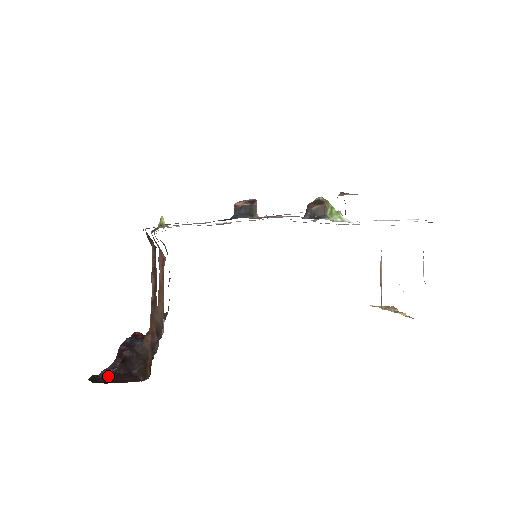
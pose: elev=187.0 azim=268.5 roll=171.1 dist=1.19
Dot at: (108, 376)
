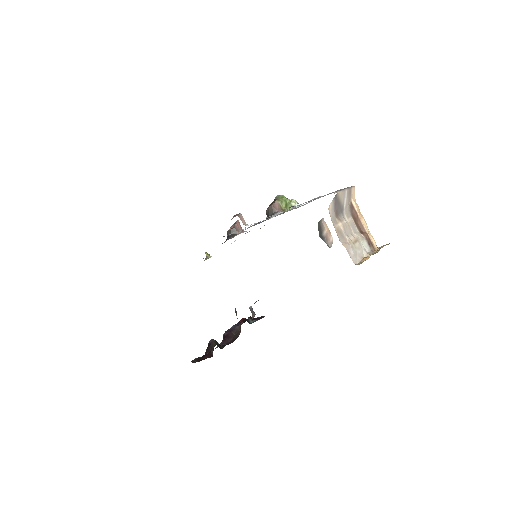
Dot at: (201, 357)
